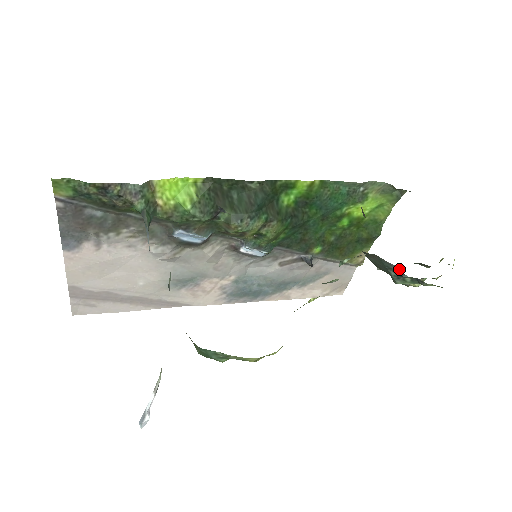
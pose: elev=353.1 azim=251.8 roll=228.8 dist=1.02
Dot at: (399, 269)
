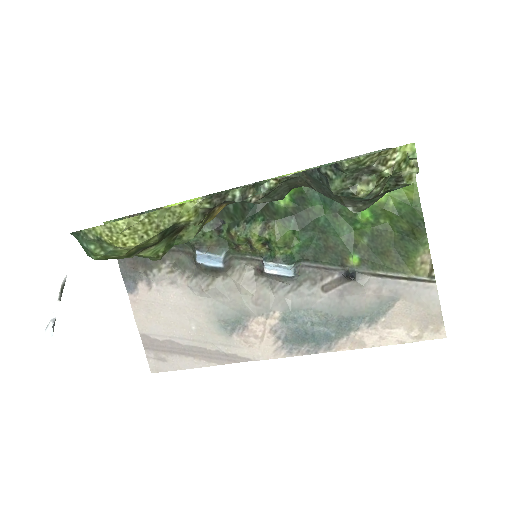
Dot at: (318, 168)
